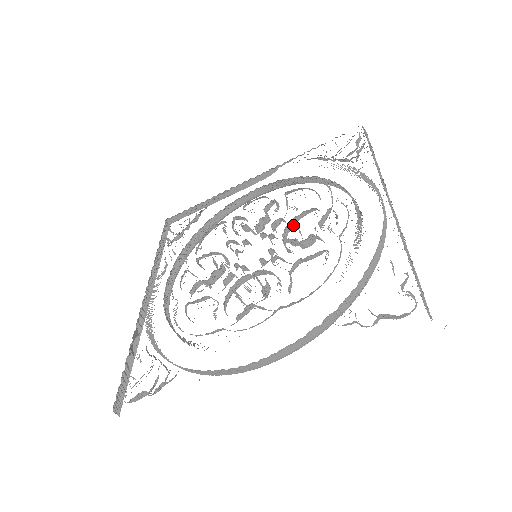
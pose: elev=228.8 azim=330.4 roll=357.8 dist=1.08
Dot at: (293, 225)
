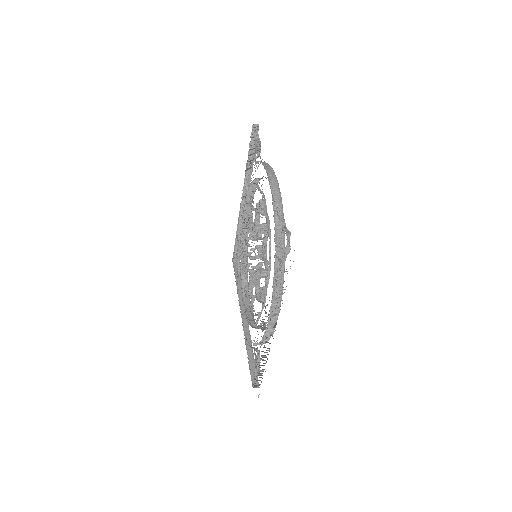
Dot at: occluded
